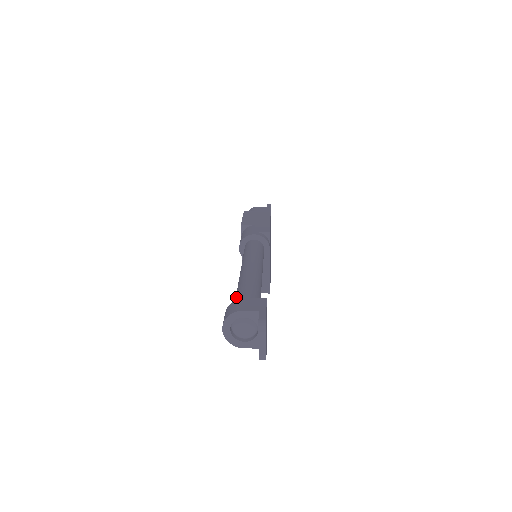
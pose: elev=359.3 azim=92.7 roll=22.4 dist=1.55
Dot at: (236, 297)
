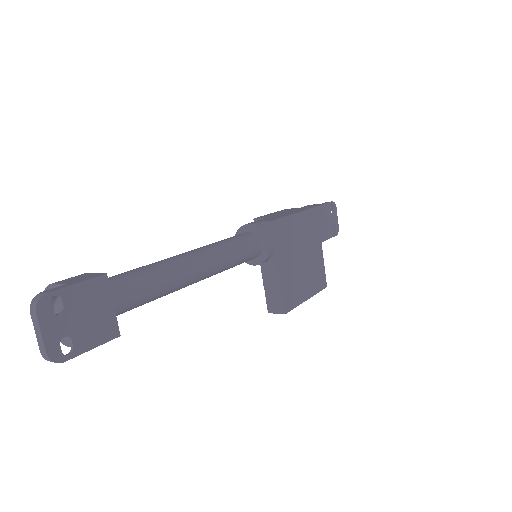
Dot at: occluded
